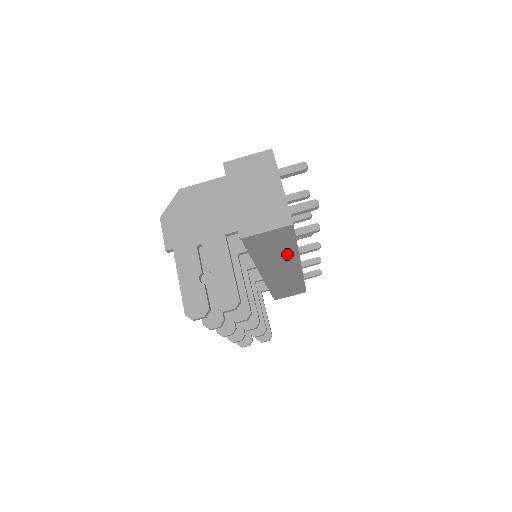
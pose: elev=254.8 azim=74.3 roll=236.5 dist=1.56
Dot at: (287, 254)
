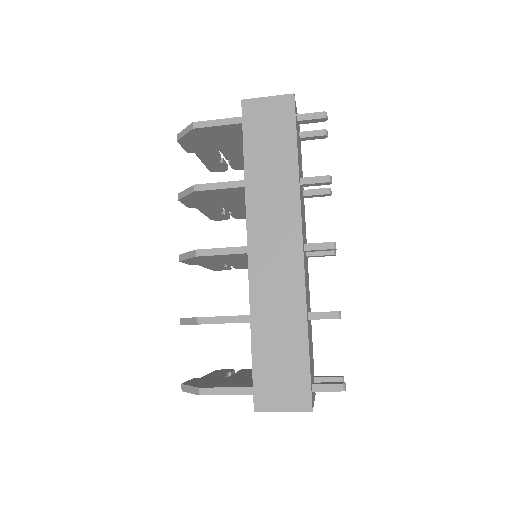
Dot at: occluded
